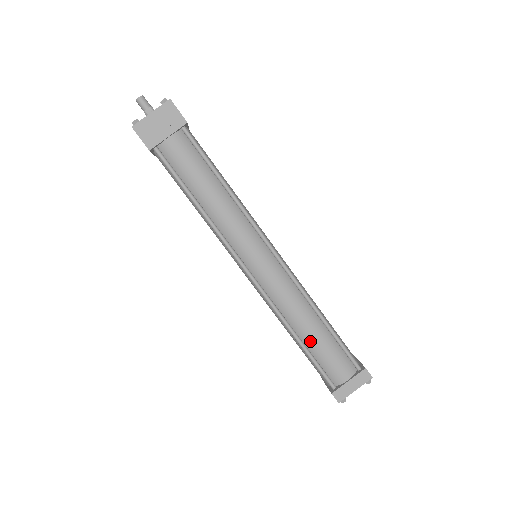
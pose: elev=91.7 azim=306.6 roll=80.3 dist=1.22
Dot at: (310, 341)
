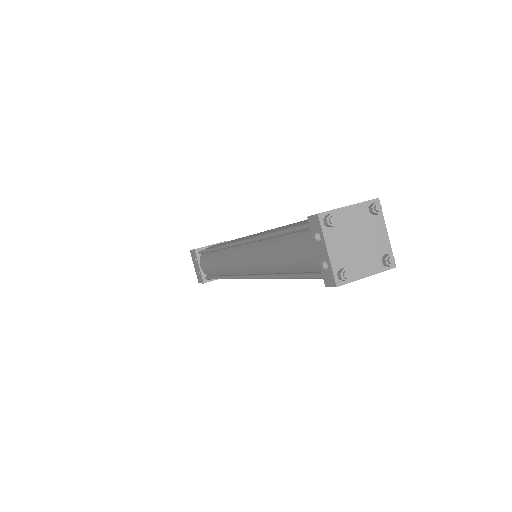
Dot at: occluded
